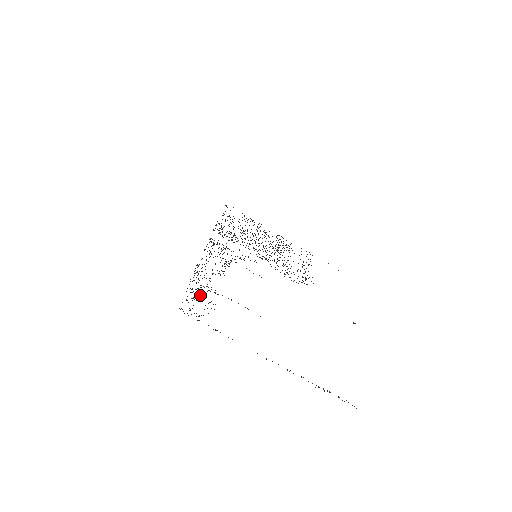
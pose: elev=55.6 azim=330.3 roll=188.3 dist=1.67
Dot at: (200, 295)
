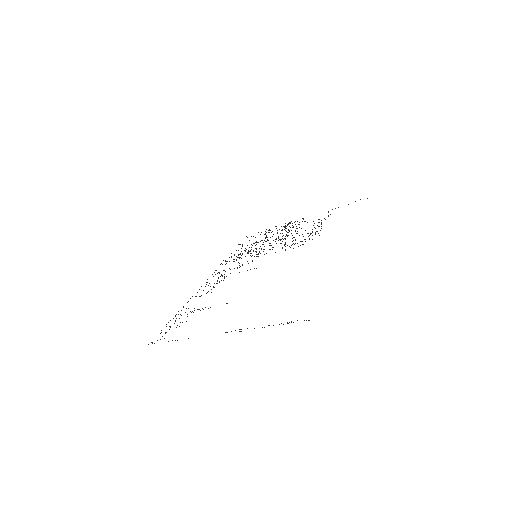
Dot at: occluded
